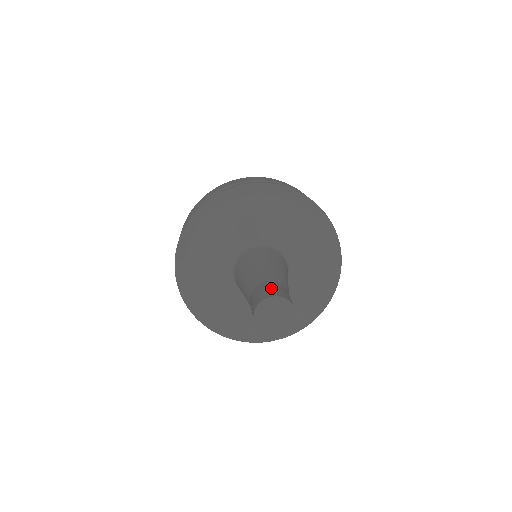
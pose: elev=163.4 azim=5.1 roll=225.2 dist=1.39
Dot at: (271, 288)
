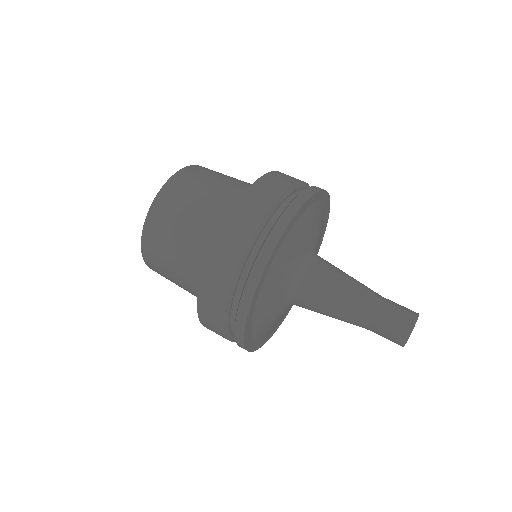
Dot at: (401, 307)
